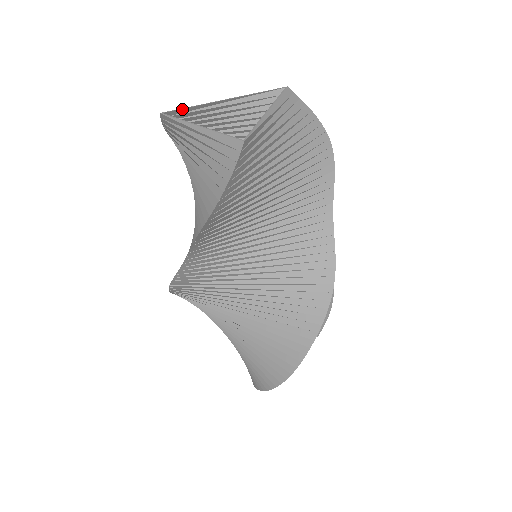
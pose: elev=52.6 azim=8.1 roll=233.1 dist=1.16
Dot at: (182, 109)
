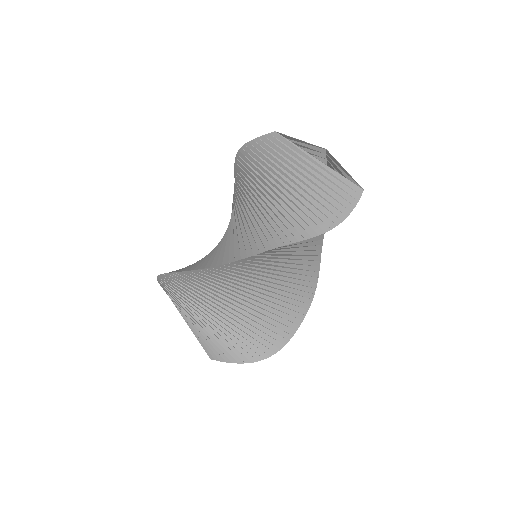
Dot at: (285, 135)
